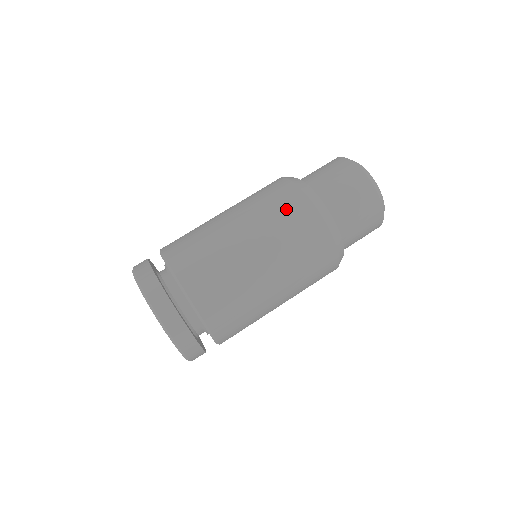
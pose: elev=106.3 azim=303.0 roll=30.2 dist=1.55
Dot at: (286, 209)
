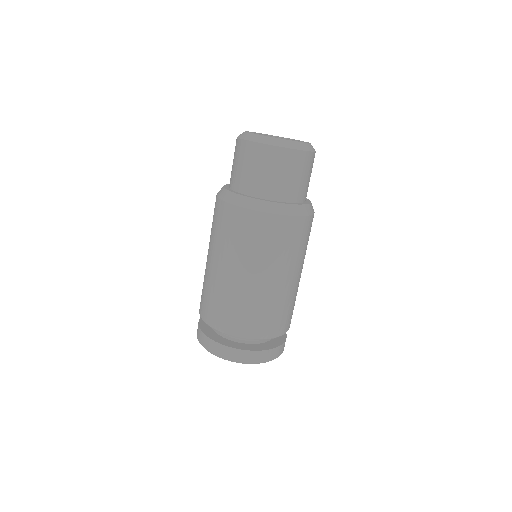
Dot at: (215, 220)
